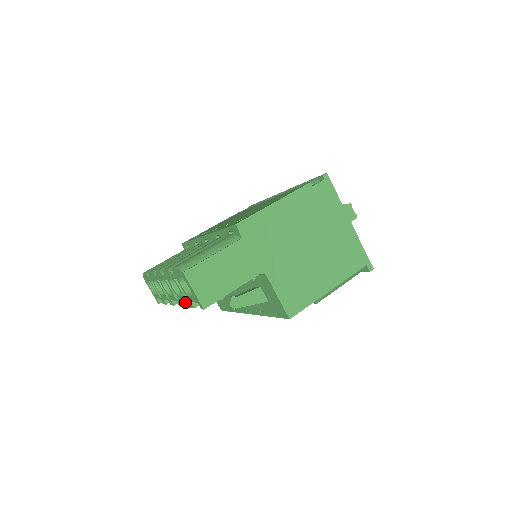
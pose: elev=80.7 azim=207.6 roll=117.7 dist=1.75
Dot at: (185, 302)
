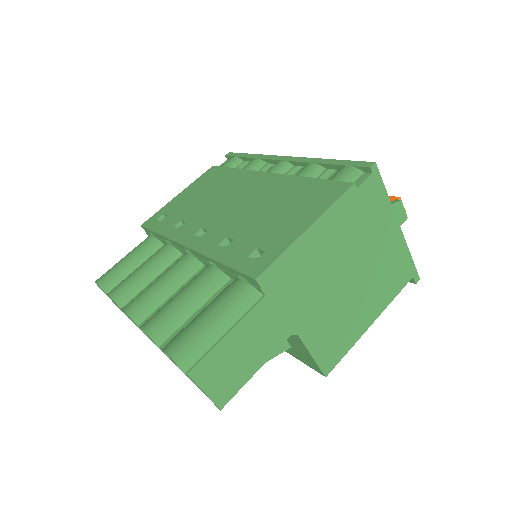
Dot at: occluded
